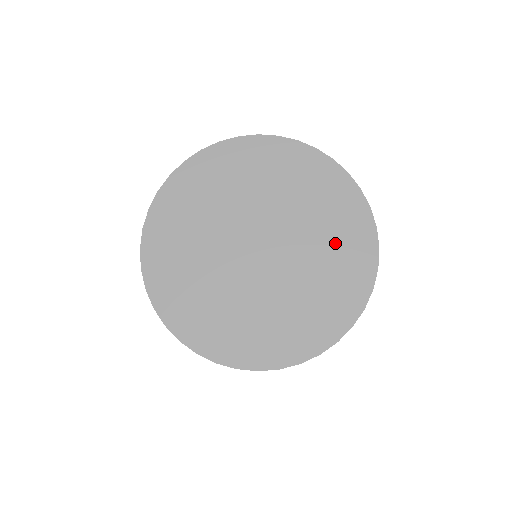
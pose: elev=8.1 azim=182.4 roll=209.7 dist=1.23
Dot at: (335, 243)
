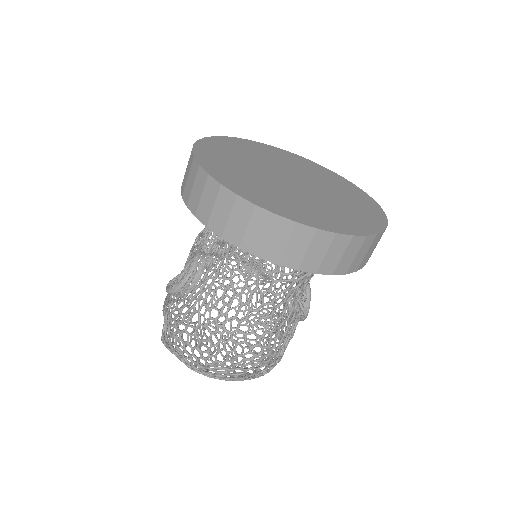
Dot at: (353, 208)
